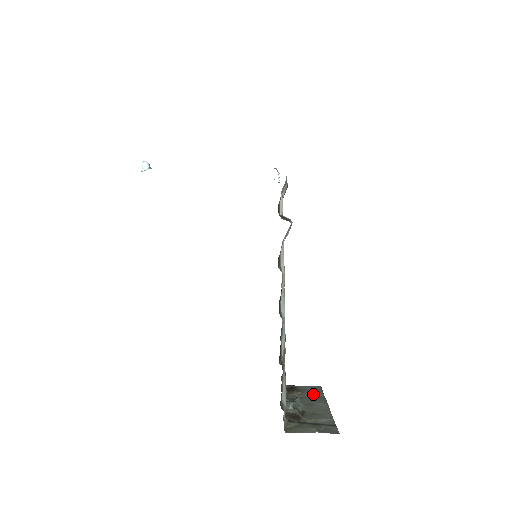
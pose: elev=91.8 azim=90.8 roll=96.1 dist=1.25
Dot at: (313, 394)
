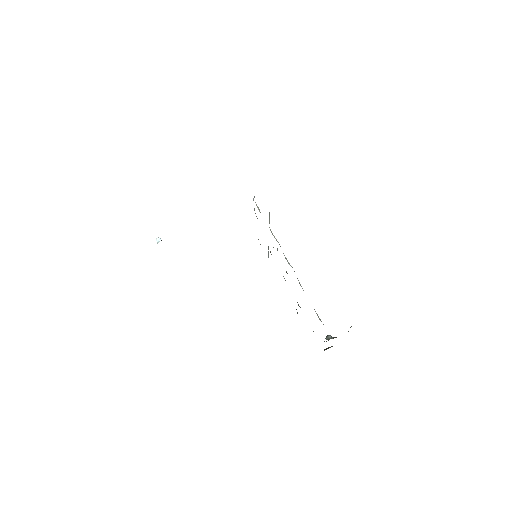
Dot at: occluded
